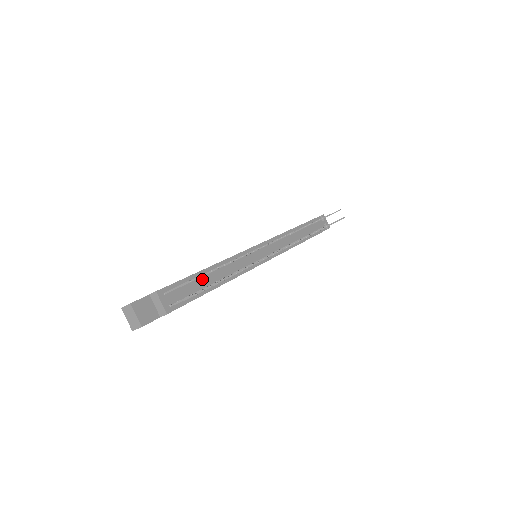
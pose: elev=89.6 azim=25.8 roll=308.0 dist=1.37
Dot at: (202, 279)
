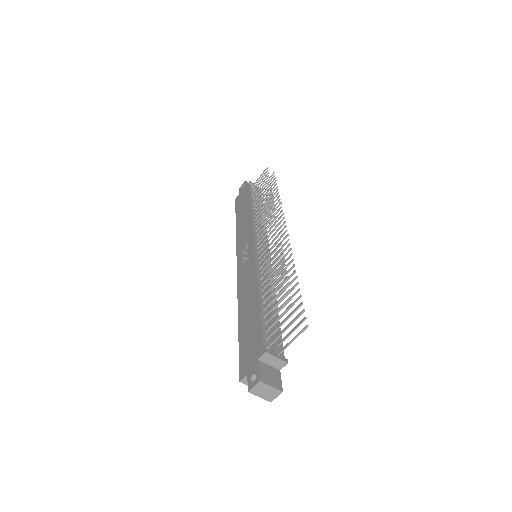
Dot at: (266, 310)
